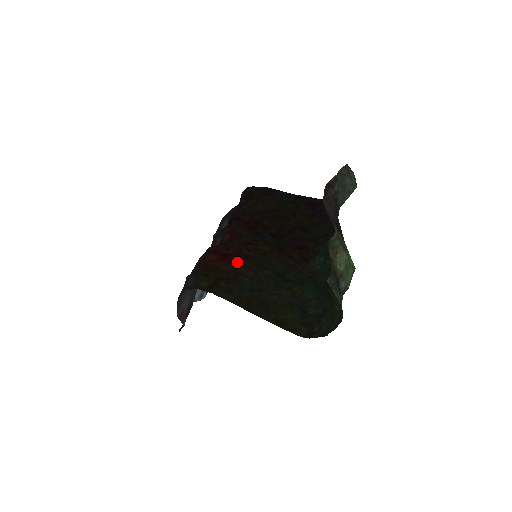
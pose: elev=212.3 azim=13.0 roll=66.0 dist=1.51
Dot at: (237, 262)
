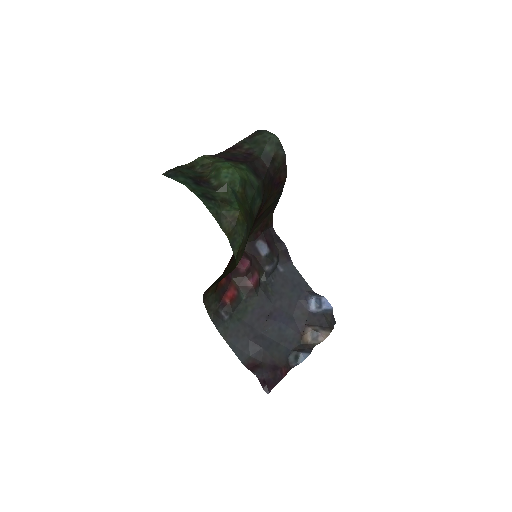
Dot at: (229, 263)
